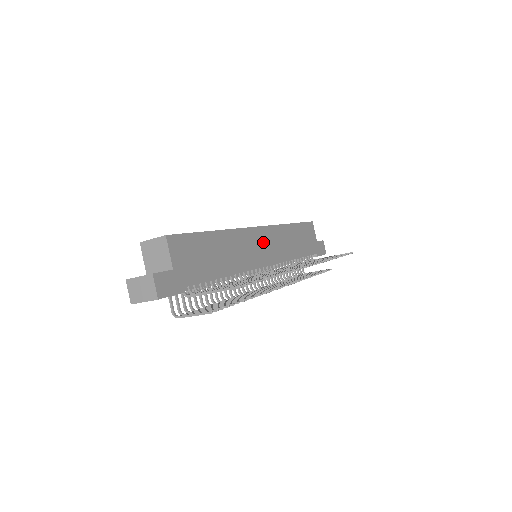
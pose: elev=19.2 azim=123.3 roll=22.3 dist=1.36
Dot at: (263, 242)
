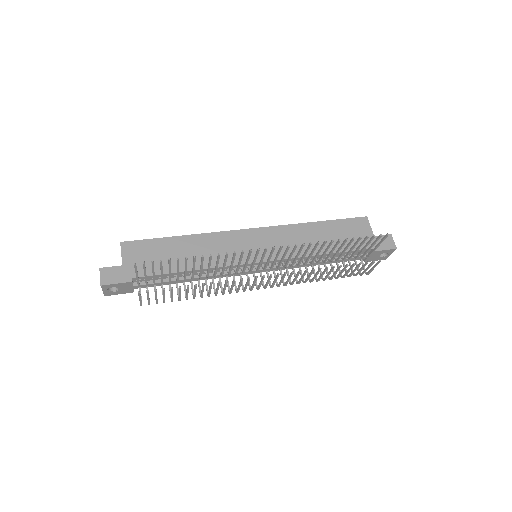
Dot at: (258, 241)
